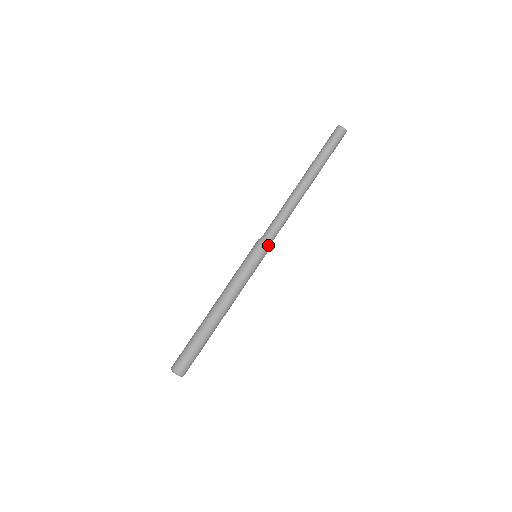
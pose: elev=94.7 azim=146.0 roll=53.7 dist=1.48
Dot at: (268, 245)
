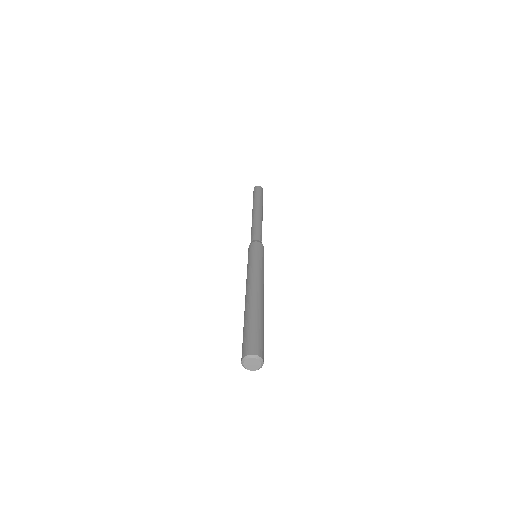
Dot at: (263, 246)
